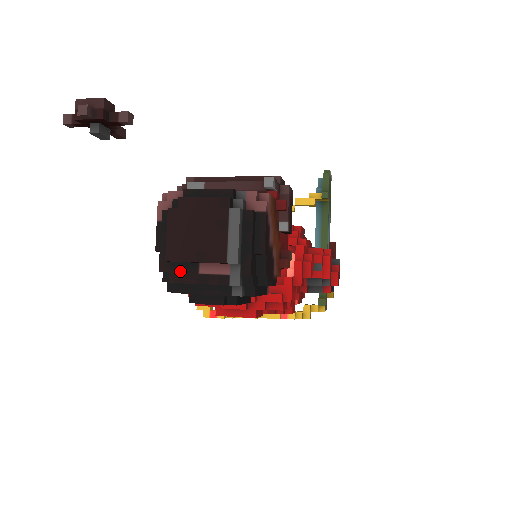
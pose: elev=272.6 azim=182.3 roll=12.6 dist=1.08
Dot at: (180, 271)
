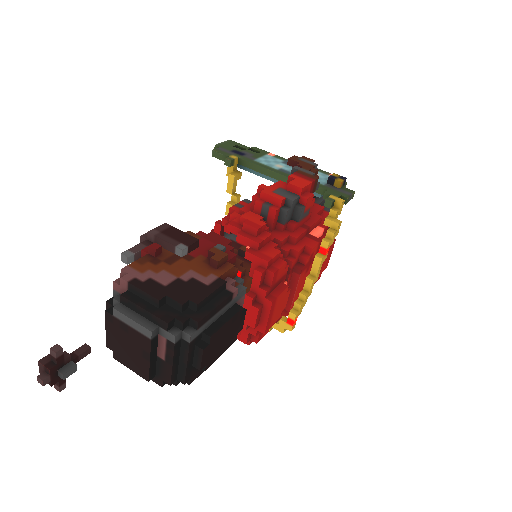
Dot at: (162, 373)
